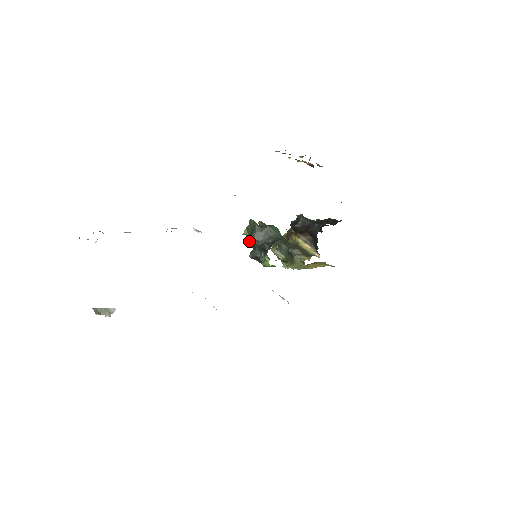
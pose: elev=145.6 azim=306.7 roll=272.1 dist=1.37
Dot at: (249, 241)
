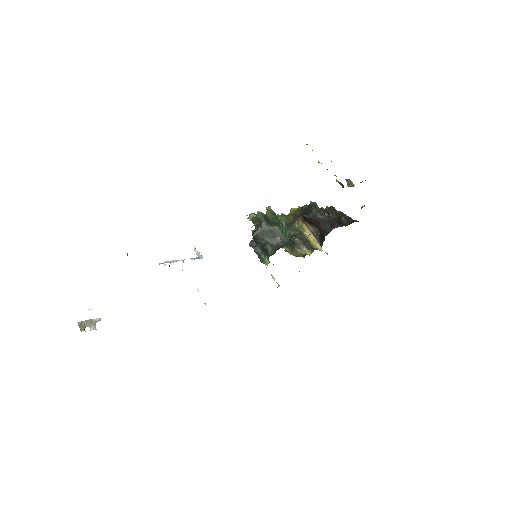
Dot at: (252, 235)
